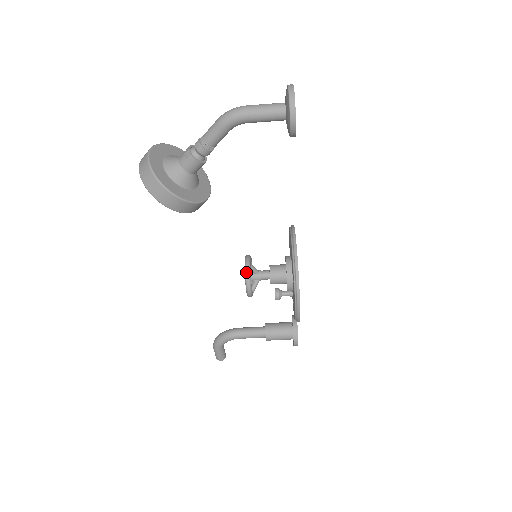
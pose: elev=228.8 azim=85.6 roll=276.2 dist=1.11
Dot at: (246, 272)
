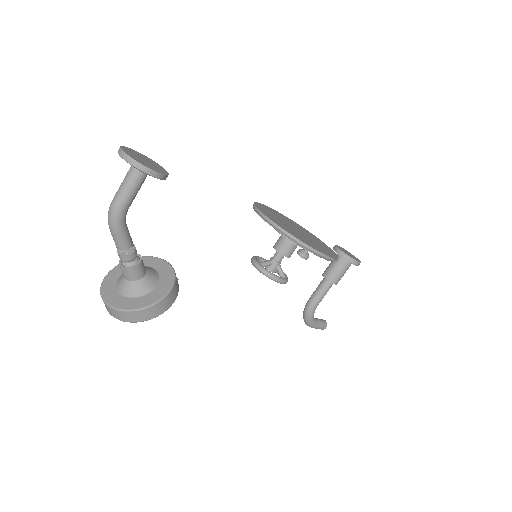
Dot at: (263, 274)
